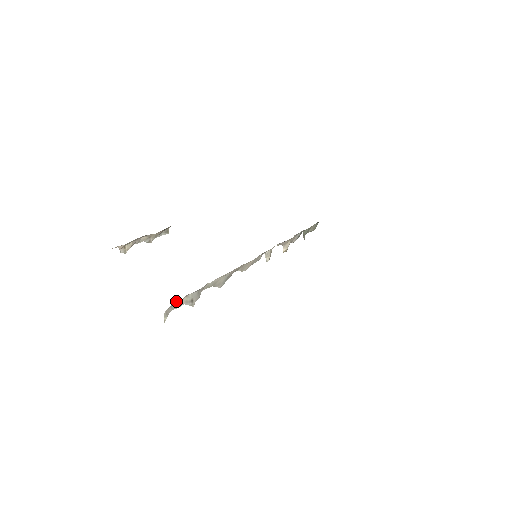
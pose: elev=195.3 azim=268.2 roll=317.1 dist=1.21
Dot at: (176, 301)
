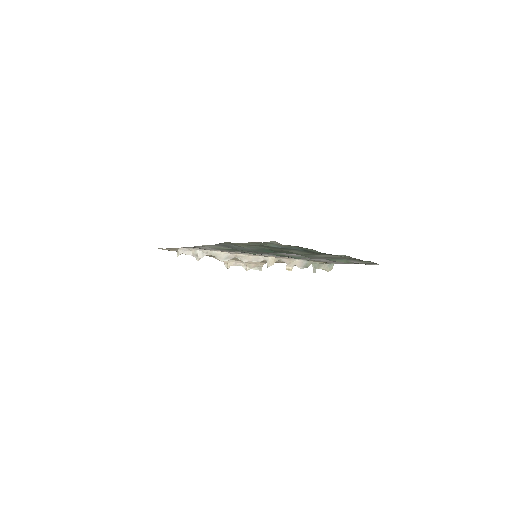
Dot at: occluded
